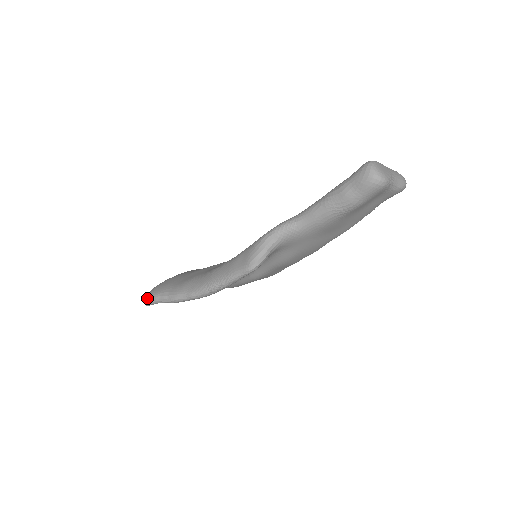
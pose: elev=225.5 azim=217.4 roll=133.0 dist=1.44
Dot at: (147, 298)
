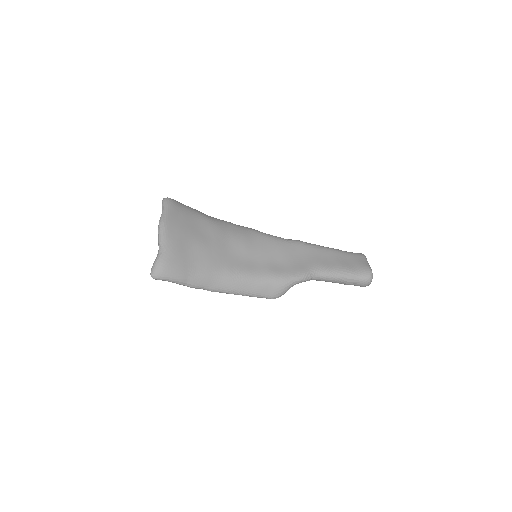
Dot at: (160, 277)
